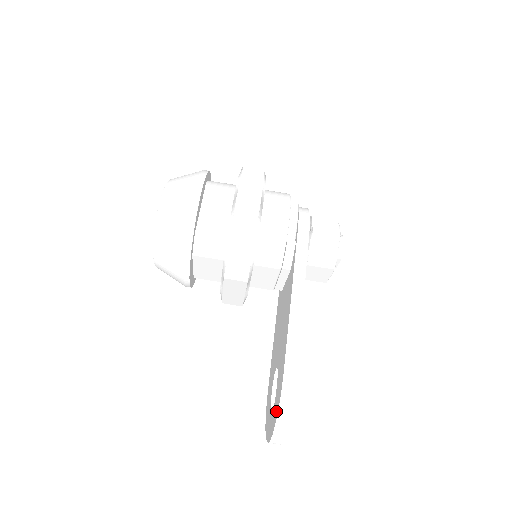
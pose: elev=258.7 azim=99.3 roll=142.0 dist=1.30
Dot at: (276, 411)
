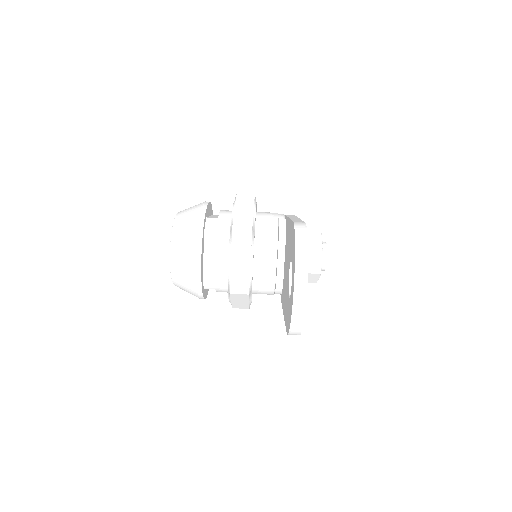
Dot at: (294, 247)
